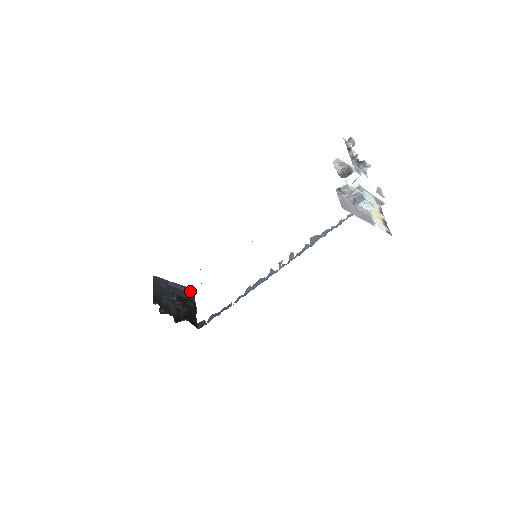
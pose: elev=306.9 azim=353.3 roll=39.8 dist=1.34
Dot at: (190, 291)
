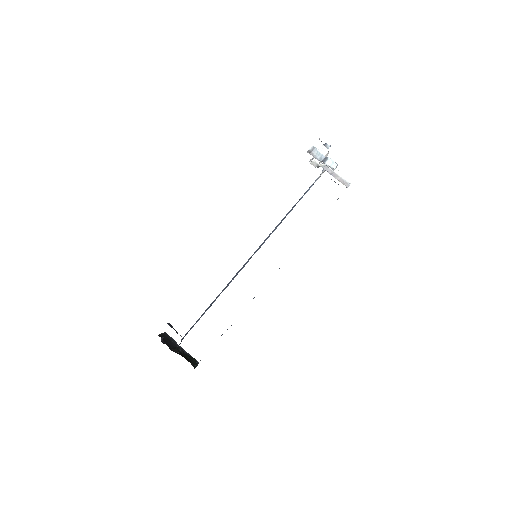
Dot at: occluded
